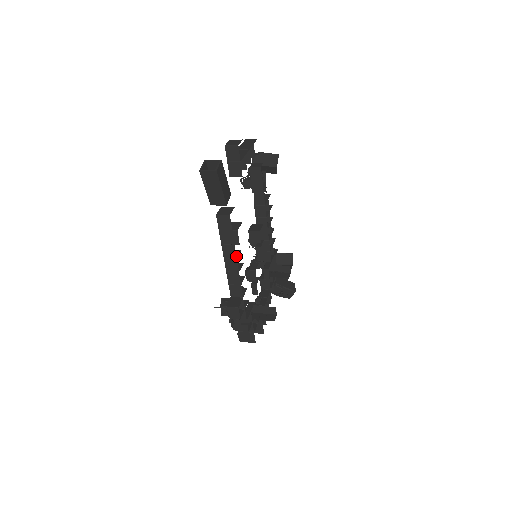
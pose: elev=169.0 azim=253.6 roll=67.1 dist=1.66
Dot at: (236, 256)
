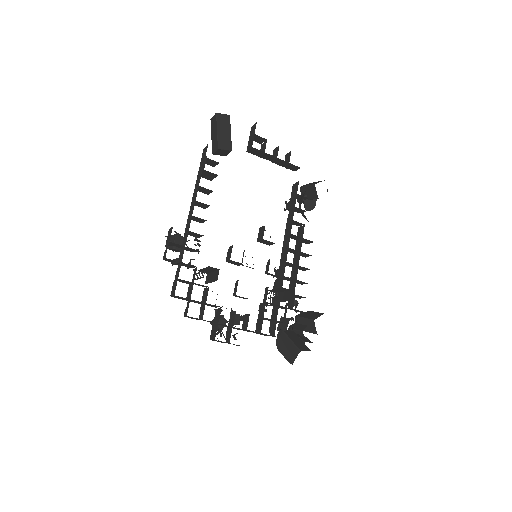
Dot at: occluded
